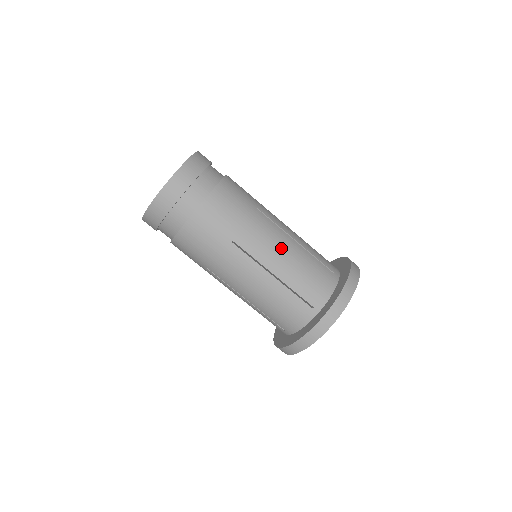
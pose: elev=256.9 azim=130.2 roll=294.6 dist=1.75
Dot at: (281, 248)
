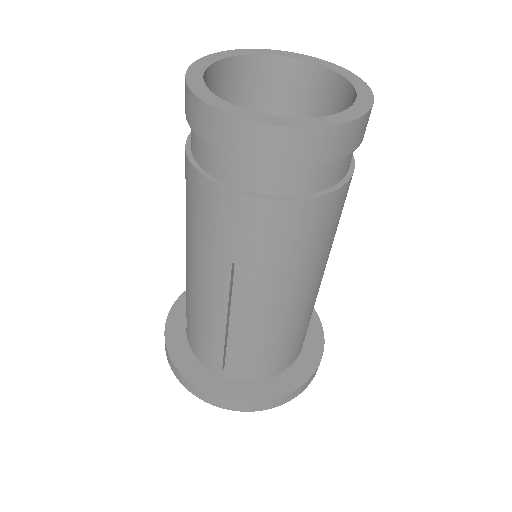
Dot at: occluded
